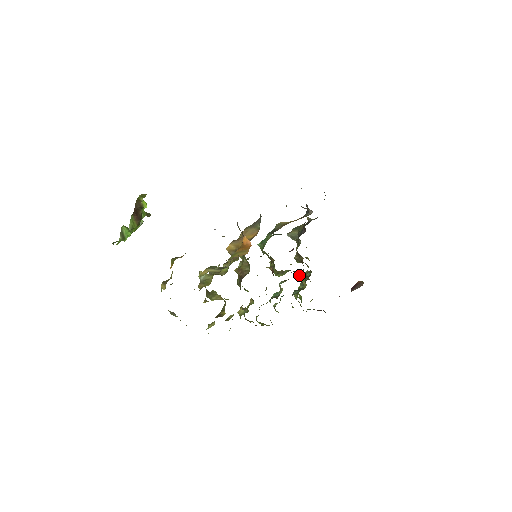
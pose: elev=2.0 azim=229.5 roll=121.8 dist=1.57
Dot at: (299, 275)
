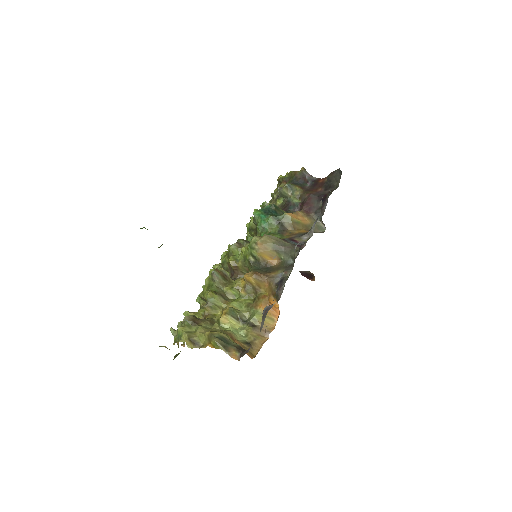
Dot at: occluded
